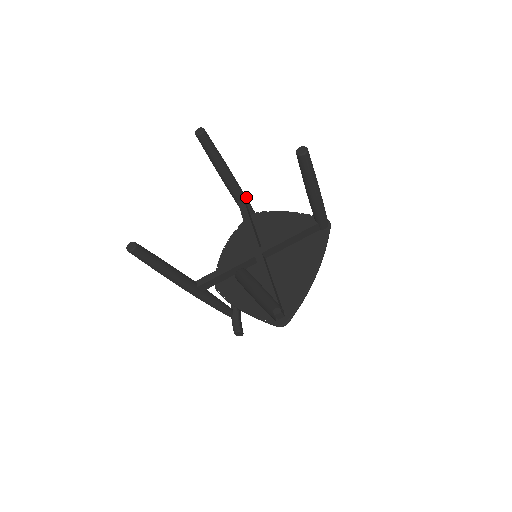
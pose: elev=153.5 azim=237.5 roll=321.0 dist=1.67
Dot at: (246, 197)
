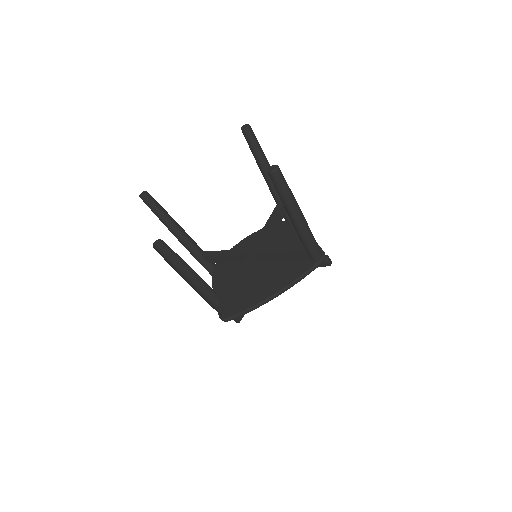
Dot at: occluded
